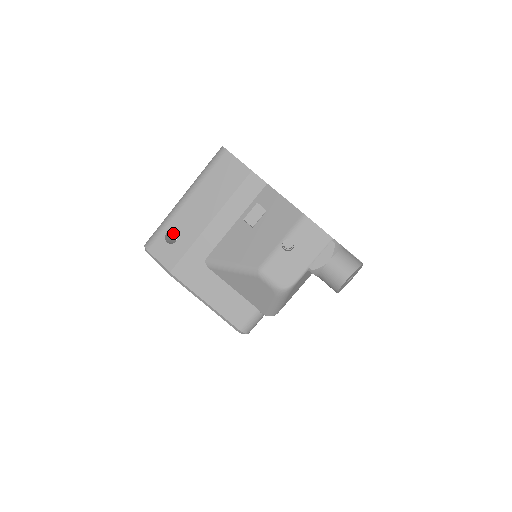
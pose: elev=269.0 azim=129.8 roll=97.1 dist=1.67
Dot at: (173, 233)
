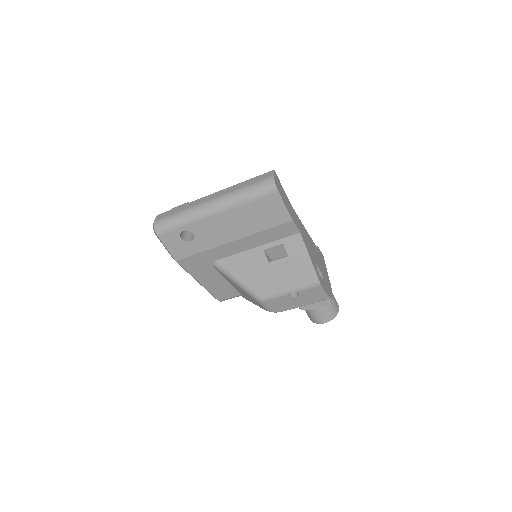
Dot at: occluded
